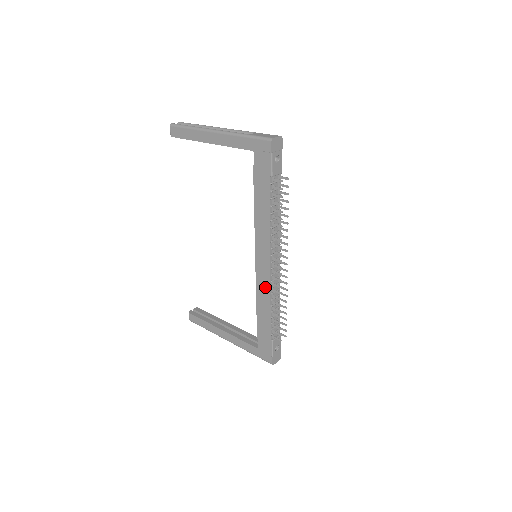
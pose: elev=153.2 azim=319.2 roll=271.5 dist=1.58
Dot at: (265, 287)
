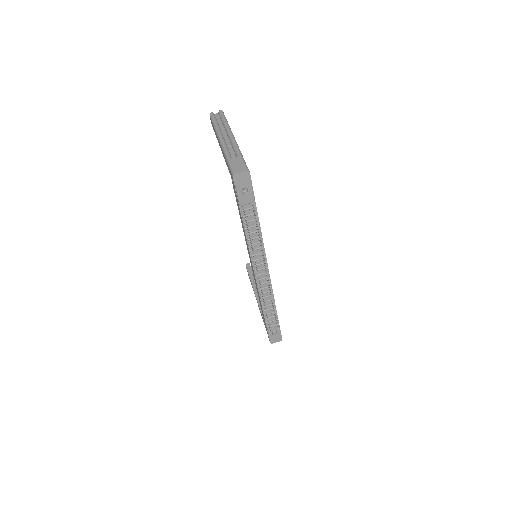
Dot at: occluded
